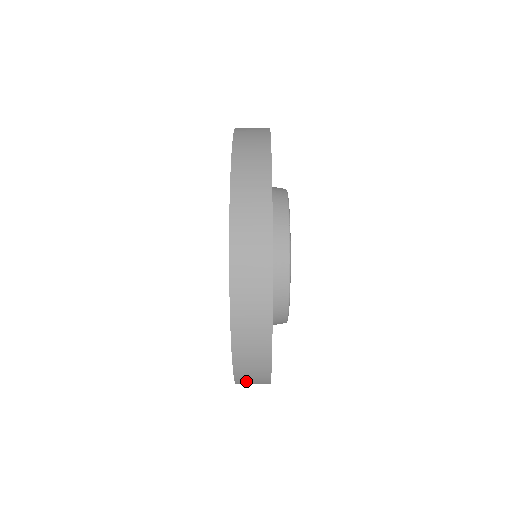
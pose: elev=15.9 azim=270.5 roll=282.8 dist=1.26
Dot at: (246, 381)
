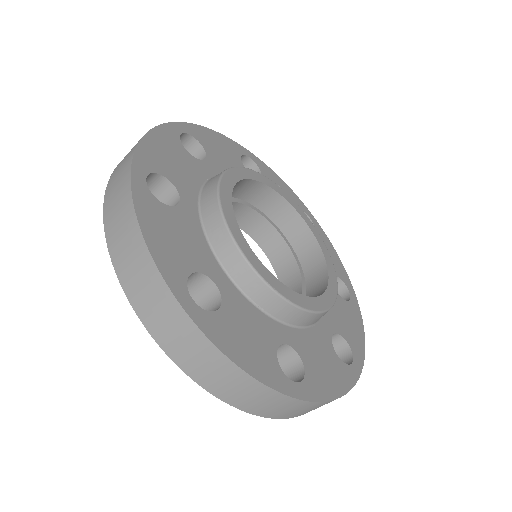
Dot at: (162, 328)
